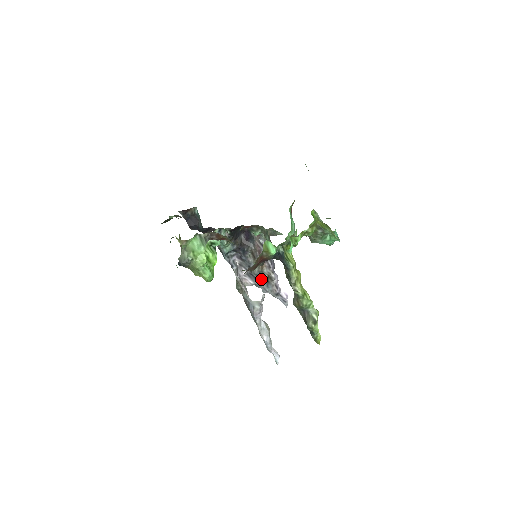
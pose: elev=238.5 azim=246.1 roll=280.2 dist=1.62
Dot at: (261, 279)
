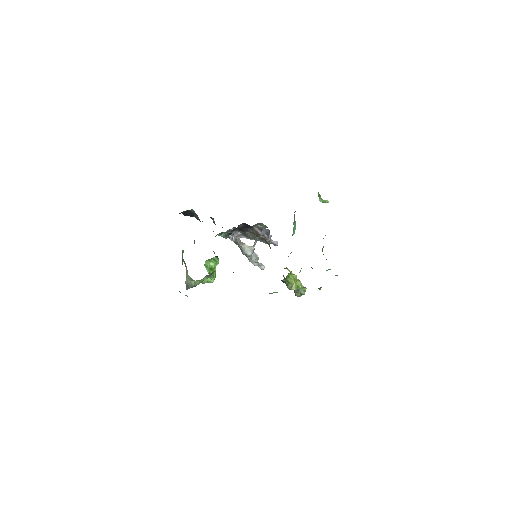
Dot at: occluded
